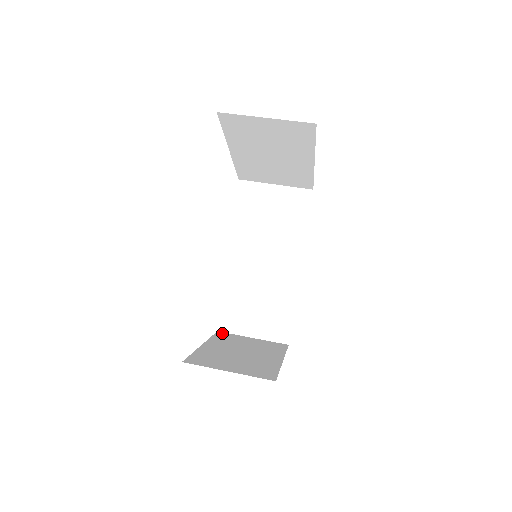
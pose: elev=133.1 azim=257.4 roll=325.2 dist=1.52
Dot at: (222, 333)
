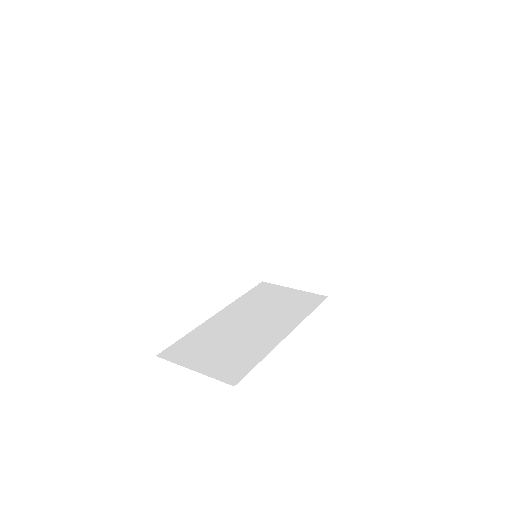
Dot at: occluded
